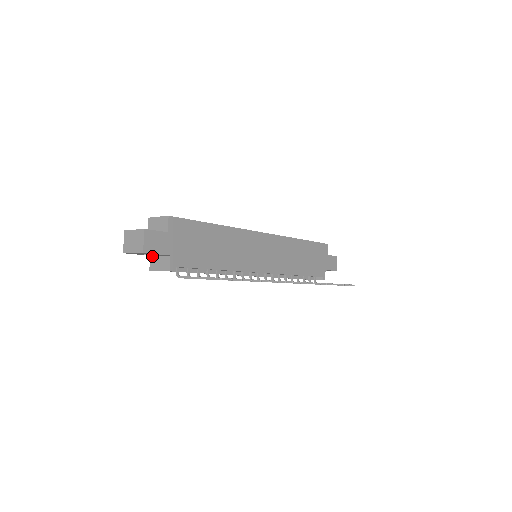
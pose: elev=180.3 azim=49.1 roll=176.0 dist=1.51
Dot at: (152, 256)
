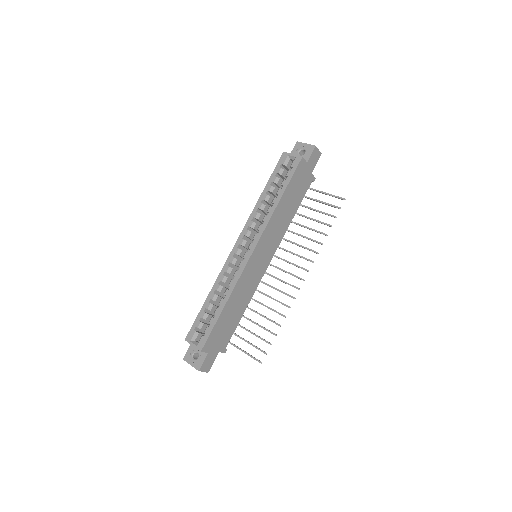
Dot at: occluded
